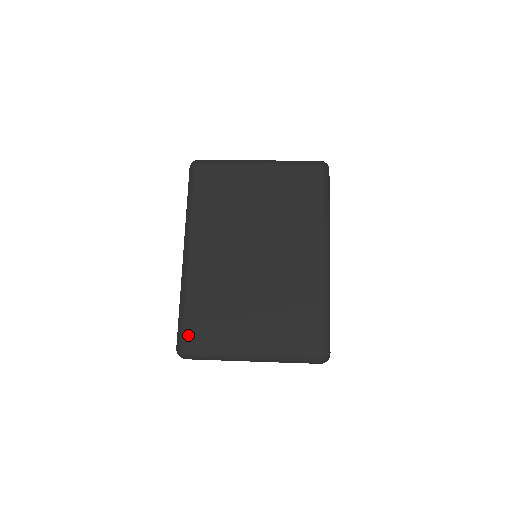
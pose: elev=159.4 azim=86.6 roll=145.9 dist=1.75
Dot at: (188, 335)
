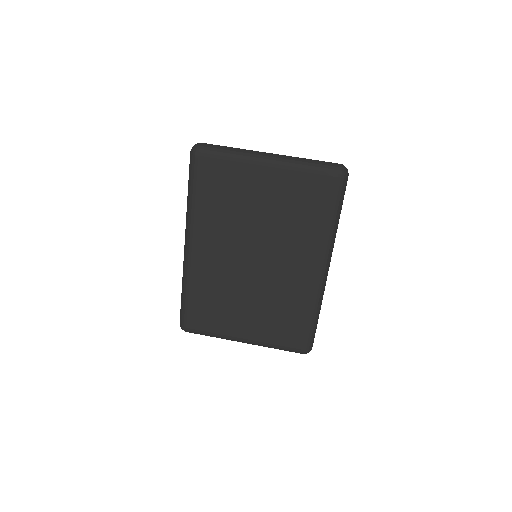
Dot at: (189, 319)
